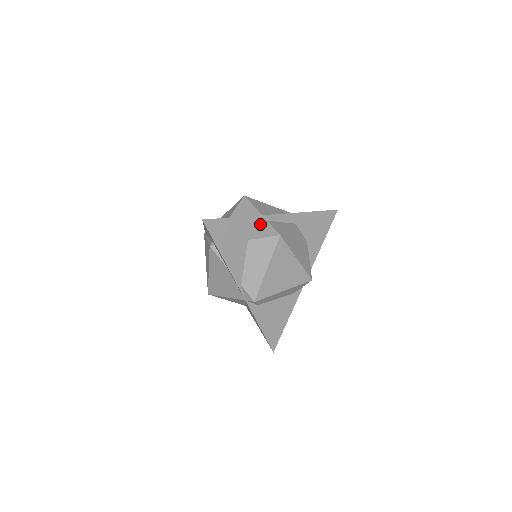
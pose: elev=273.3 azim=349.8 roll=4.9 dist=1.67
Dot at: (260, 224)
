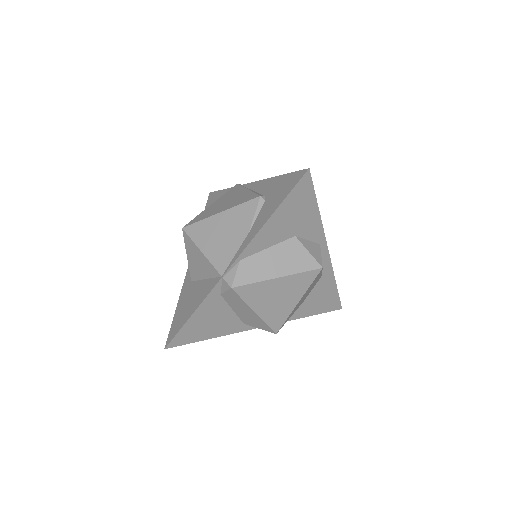
Dot at: (315, 238)
